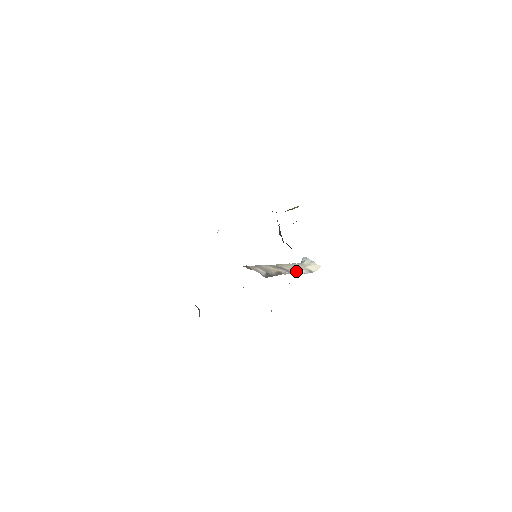
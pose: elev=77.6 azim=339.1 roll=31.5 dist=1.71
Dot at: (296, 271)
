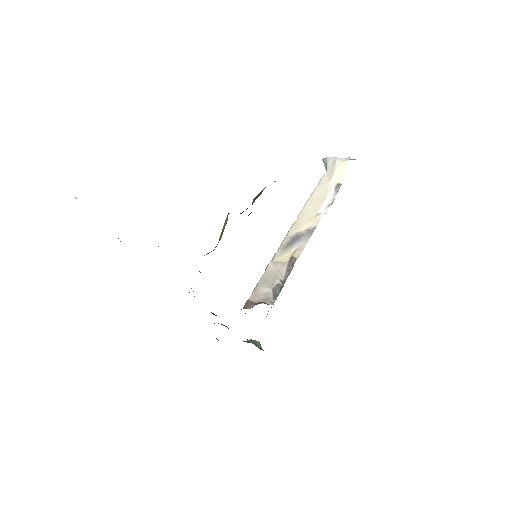
Dot at: (315, 221)
